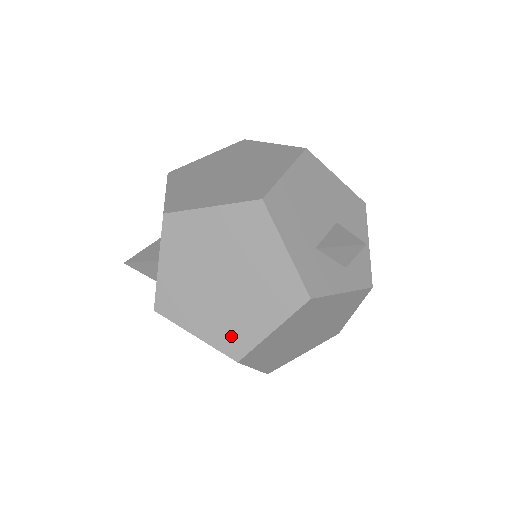
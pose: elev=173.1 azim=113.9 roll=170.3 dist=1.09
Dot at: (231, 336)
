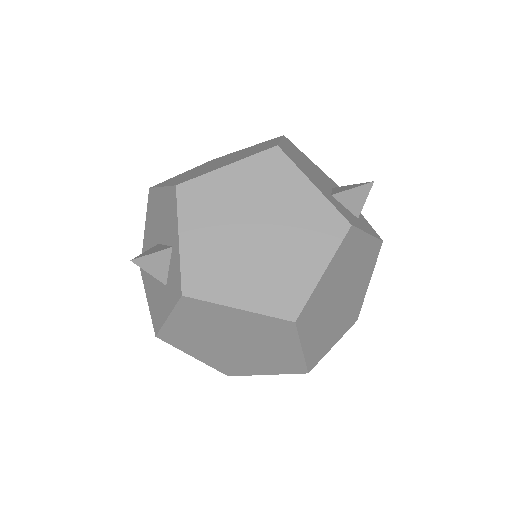
Dot at: (280, 293)
